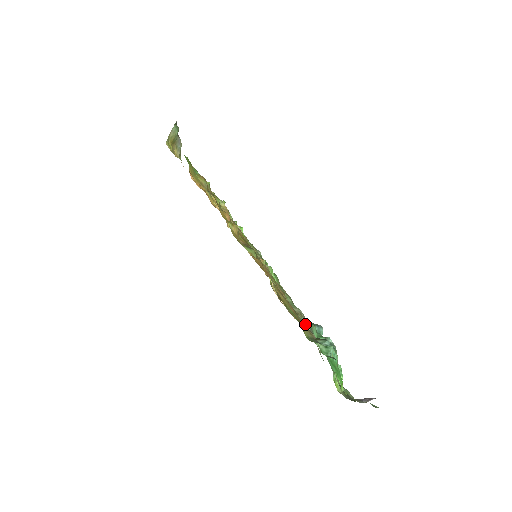
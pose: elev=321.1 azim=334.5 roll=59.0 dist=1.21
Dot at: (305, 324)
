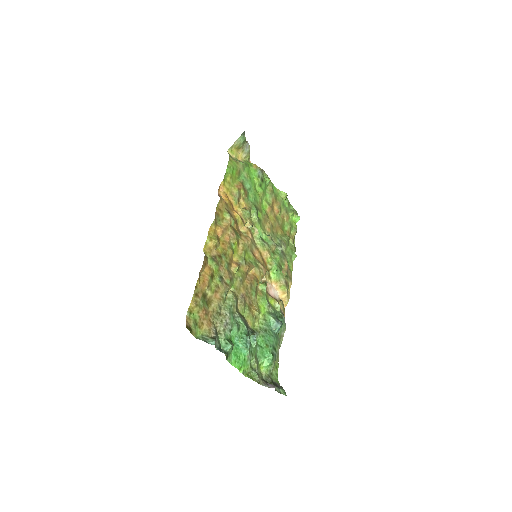
Dot at: (222, 324)
